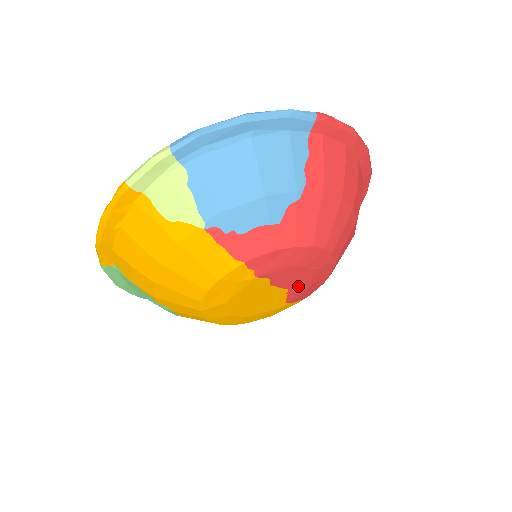
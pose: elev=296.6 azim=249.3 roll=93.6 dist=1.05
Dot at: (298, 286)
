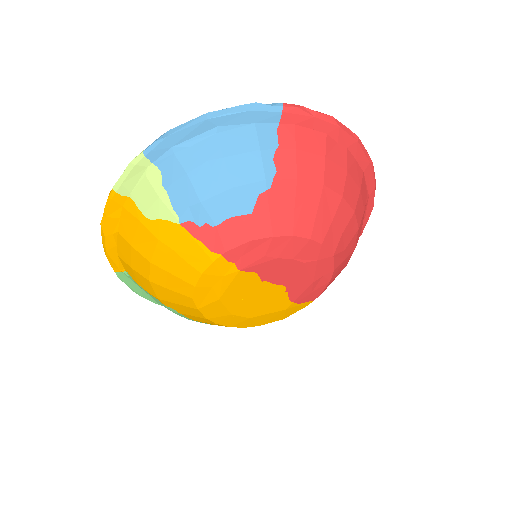
Dot at: (296, 283)
